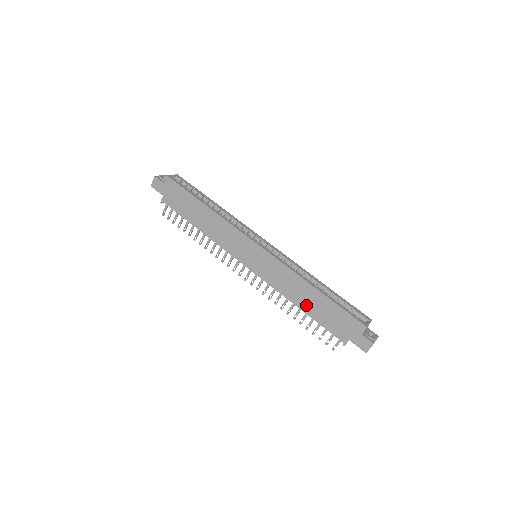
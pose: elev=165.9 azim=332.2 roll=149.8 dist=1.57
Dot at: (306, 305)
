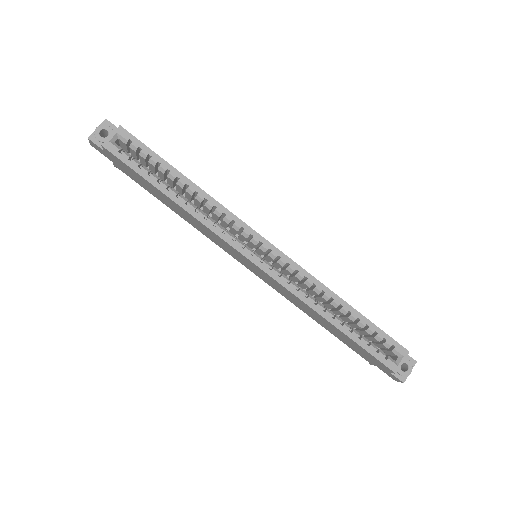
Dot at: (323, 325)
